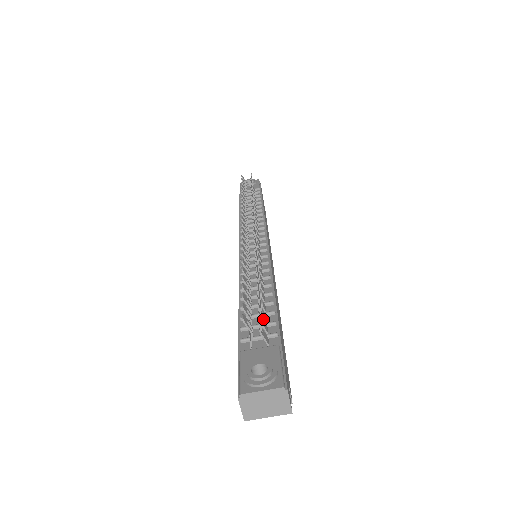
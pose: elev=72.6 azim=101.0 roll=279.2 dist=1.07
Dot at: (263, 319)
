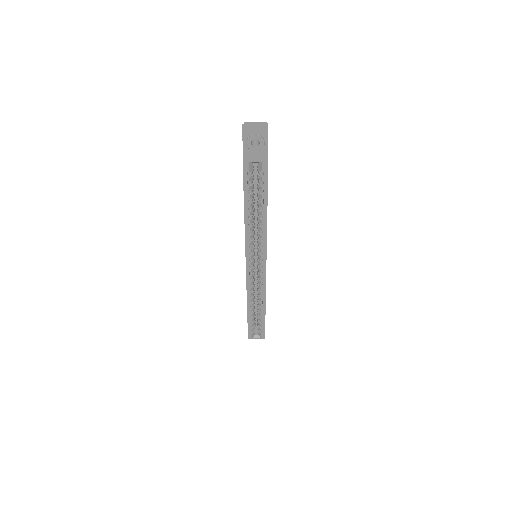
Dot at: occluded
